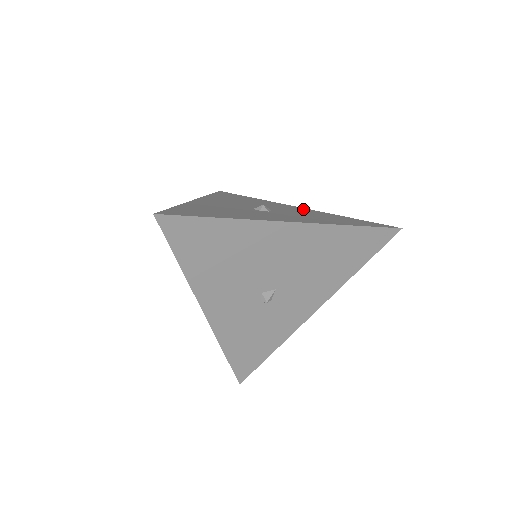
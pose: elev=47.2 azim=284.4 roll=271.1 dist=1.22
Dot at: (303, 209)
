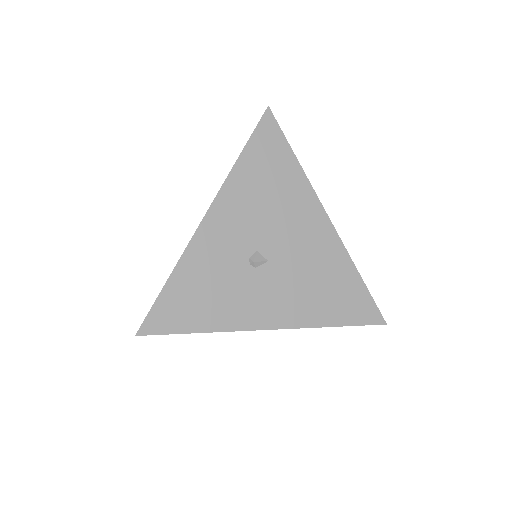
Dot at: occluded
